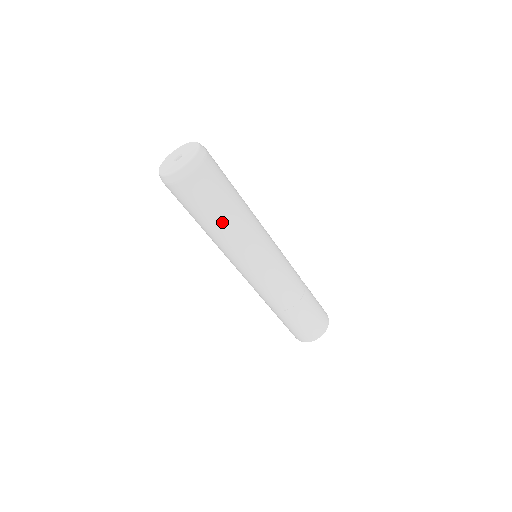
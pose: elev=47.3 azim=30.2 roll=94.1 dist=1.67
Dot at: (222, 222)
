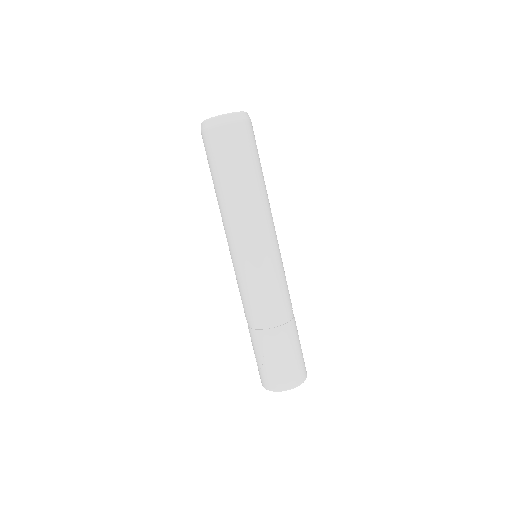
Dot at: (260, 181)
